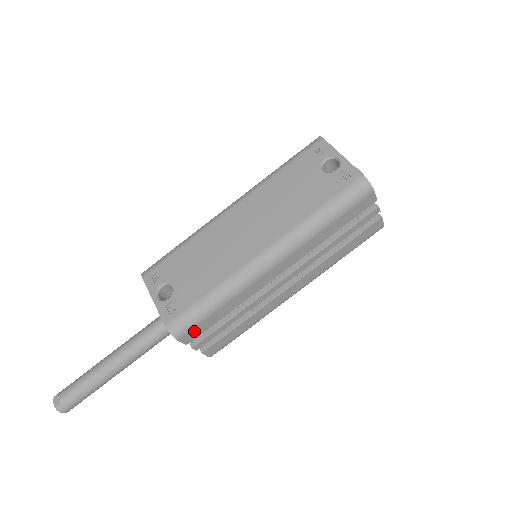
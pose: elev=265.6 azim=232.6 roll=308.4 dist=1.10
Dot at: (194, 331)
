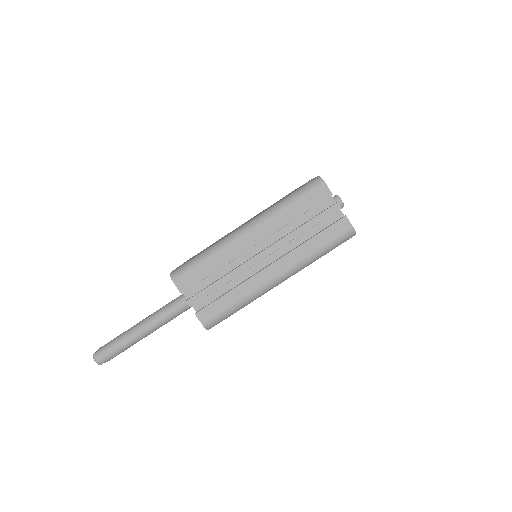
Dot at: (187, 279)
